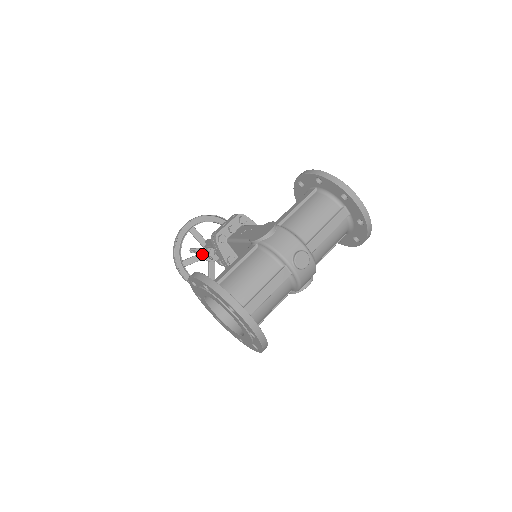
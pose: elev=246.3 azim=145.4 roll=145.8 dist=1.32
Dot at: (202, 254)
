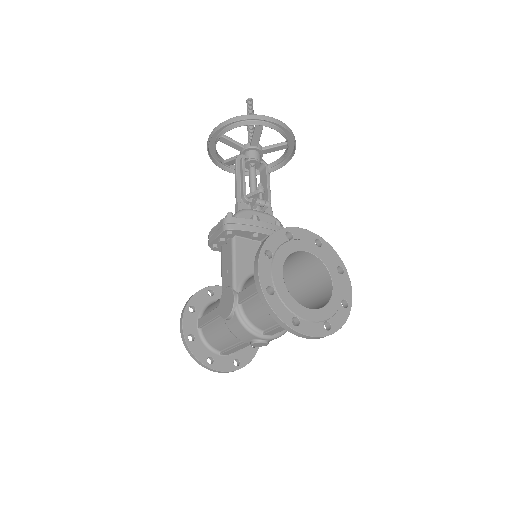
Dot at: occluded
